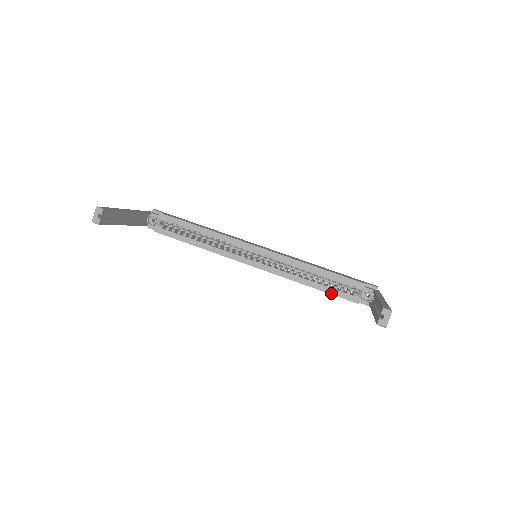
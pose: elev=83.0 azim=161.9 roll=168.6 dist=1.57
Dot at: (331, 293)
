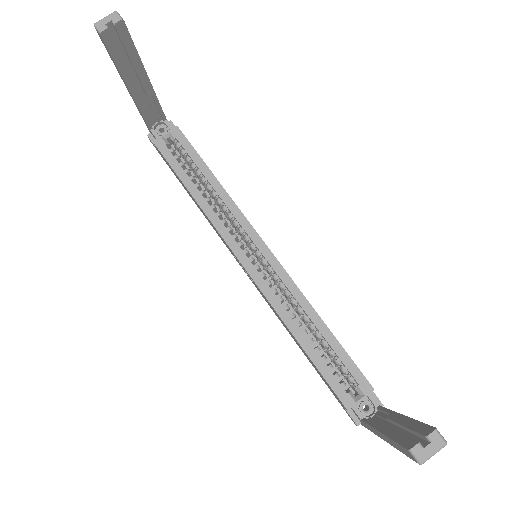
Dot at: (320, 370)
